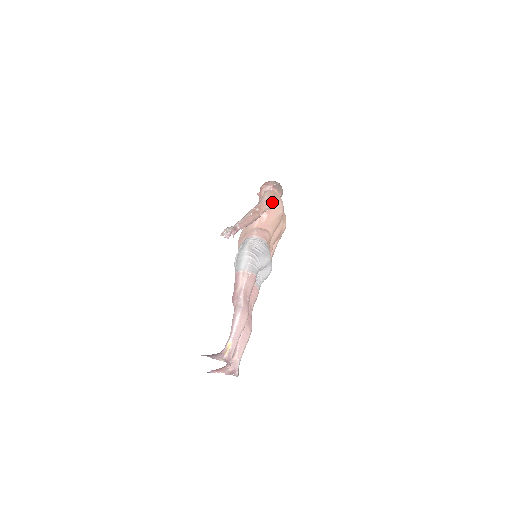
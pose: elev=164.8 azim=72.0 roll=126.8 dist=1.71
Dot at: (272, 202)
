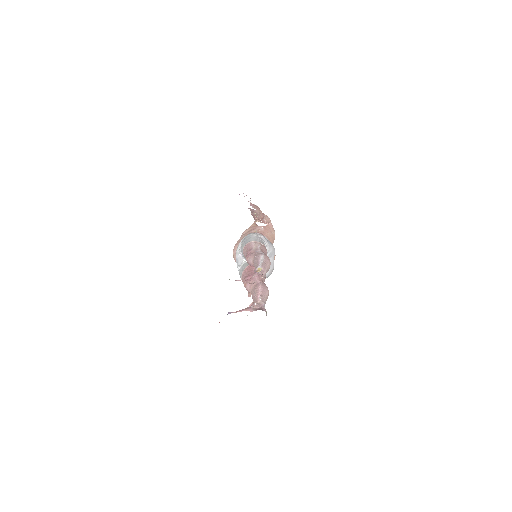
Dot at: (268, 218)
